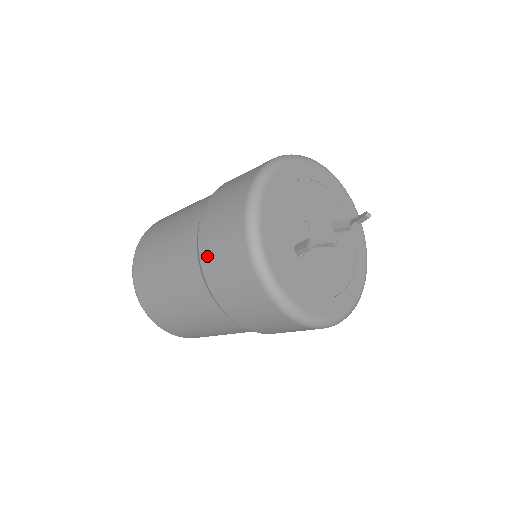
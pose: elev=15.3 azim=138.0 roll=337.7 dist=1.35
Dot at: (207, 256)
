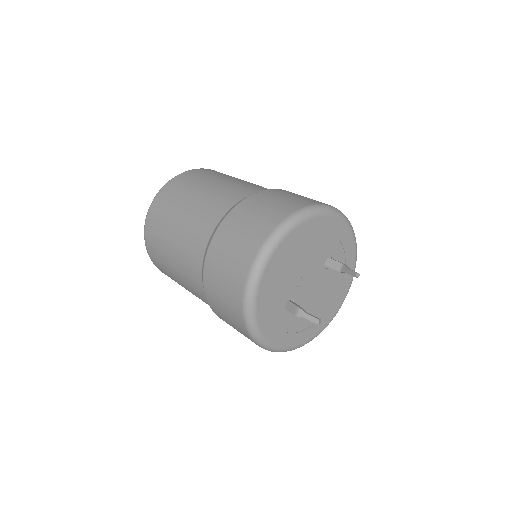
Dot at: (211, 297)
